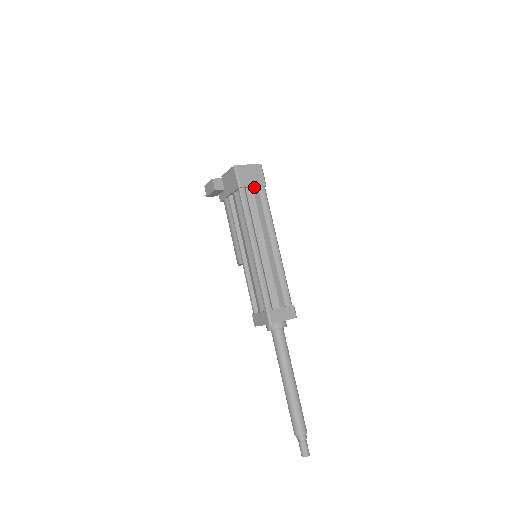
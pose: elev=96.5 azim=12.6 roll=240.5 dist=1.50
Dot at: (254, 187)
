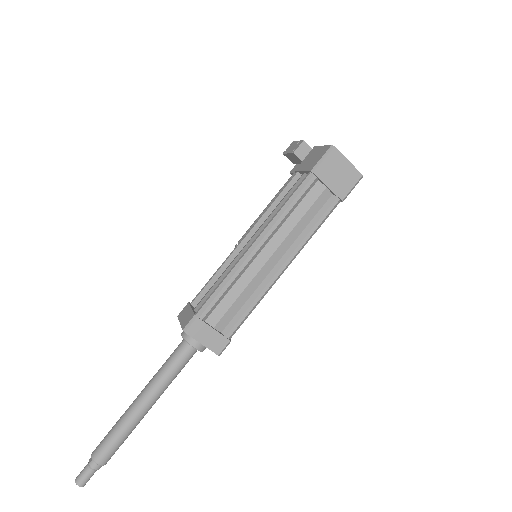
Dot at: (328, 189)
